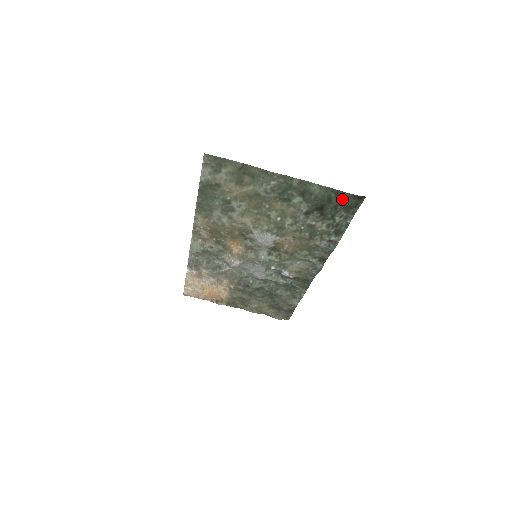
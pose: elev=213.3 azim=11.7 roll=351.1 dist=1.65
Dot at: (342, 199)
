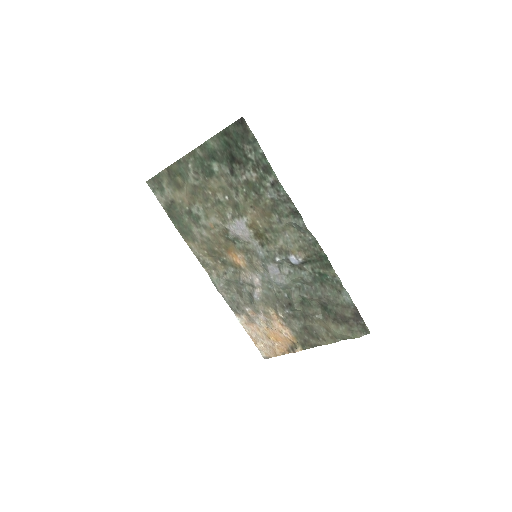
Dot at: (233, 135)
